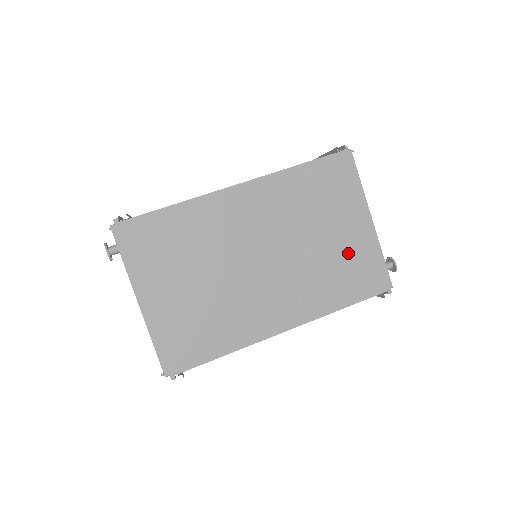
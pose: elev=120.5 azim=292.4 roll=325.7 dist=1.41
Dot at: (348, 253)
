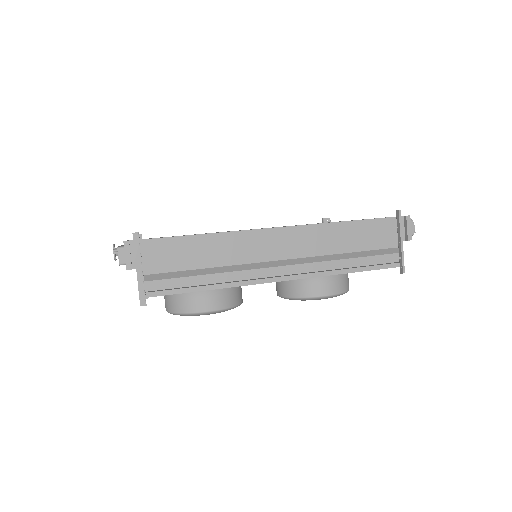
Dot at: occluded
